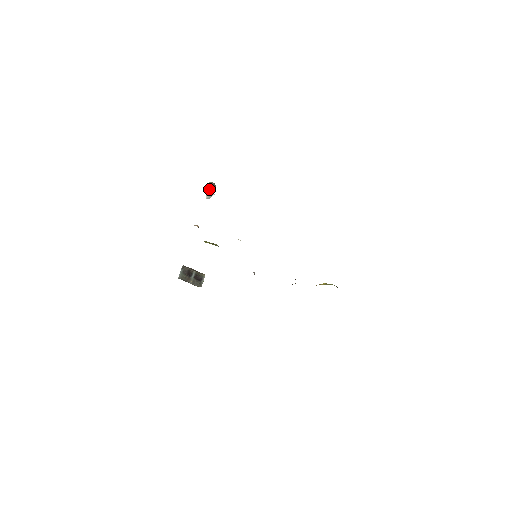
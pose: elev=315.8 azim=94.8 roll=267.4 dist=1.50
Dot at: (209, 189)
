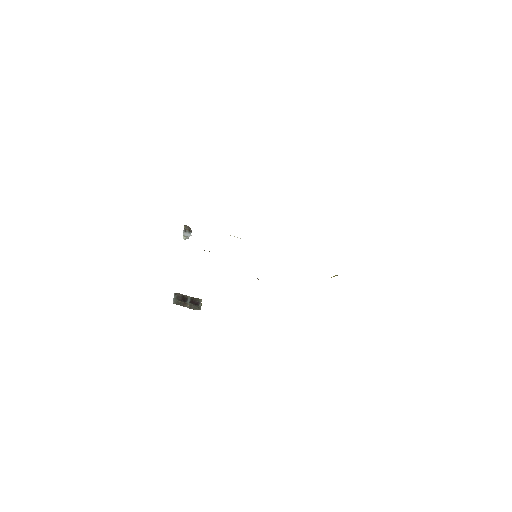
Dot at: (185, 231)
